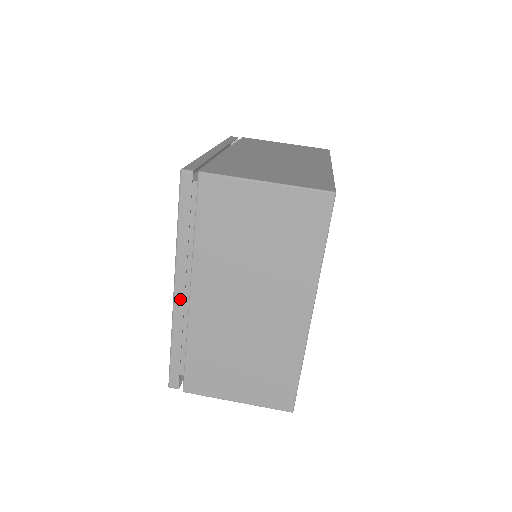
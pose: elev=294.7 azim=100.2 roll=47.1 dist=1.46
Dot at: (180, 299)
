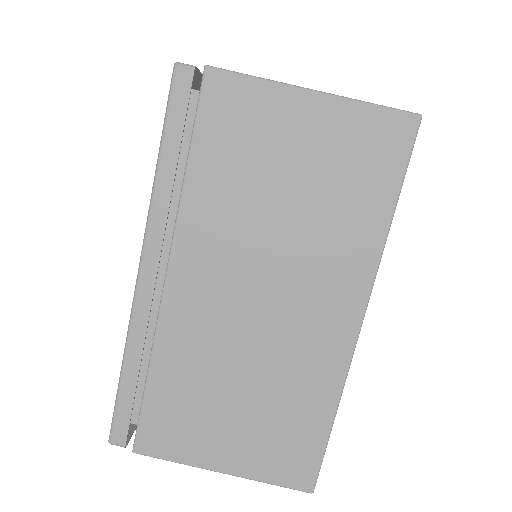
Dot at: occluded
